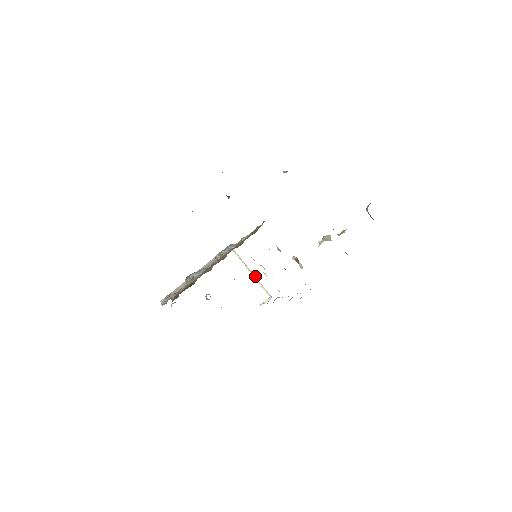
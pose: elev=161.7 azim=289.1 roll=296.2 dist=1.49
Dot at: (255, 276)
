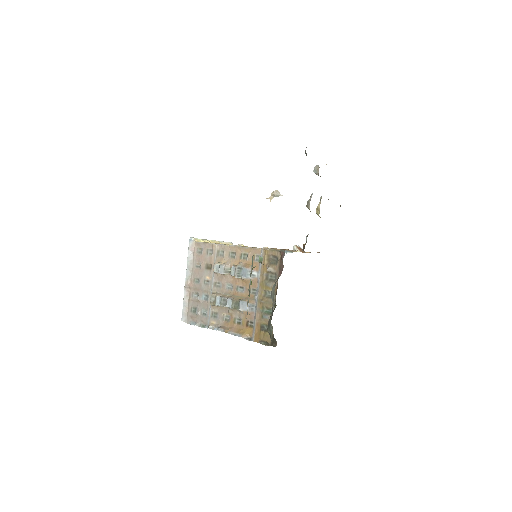
Dot at: (217, 241)
